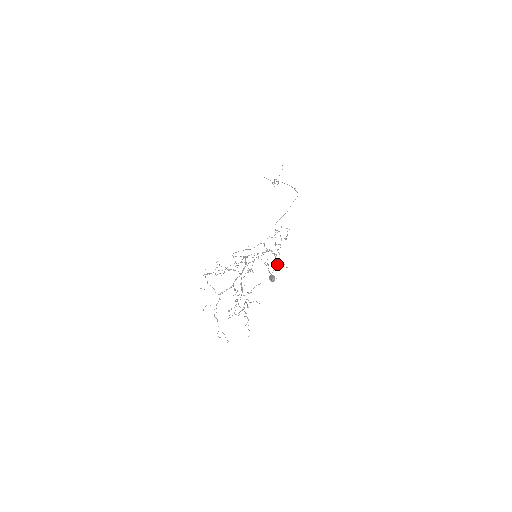
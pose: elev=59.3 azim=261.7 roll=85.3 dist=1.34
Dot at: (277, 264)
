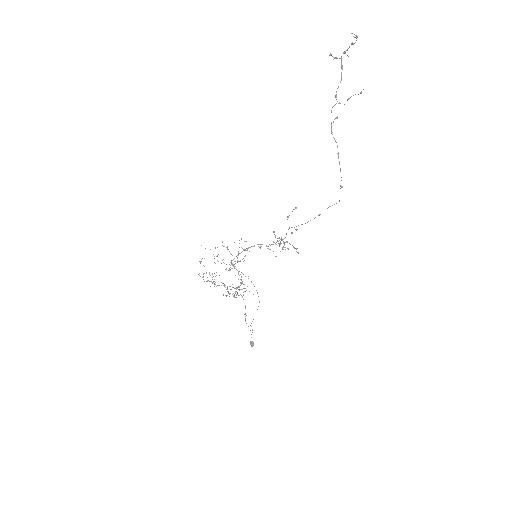
Dot at: (281, 238)
